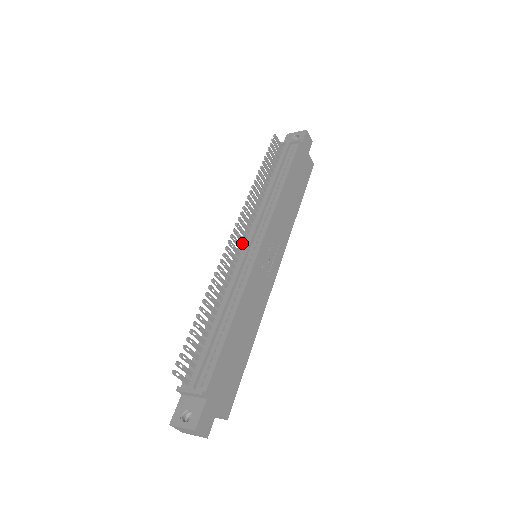
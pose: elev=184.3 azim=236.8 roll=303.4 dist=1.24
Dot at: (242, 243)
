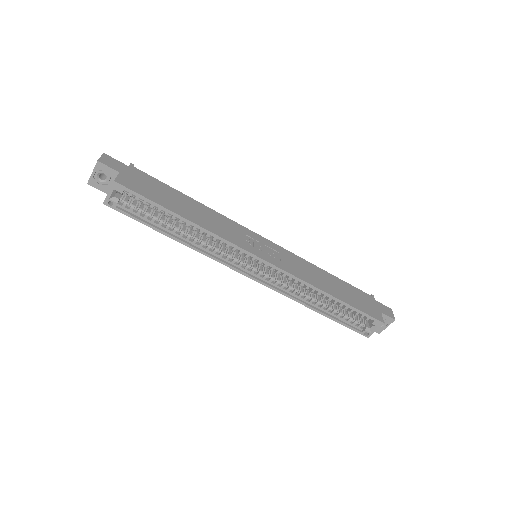
Dot at: occluded
